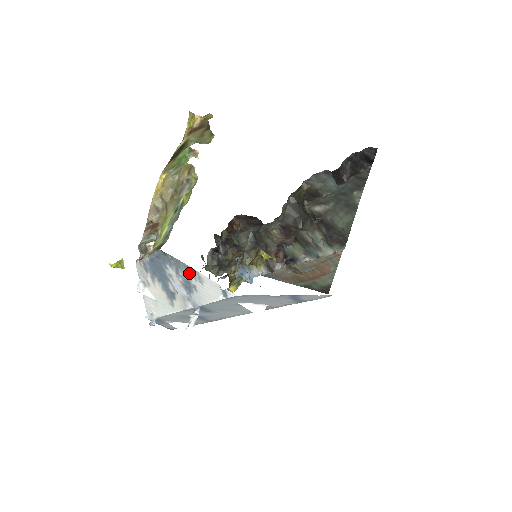
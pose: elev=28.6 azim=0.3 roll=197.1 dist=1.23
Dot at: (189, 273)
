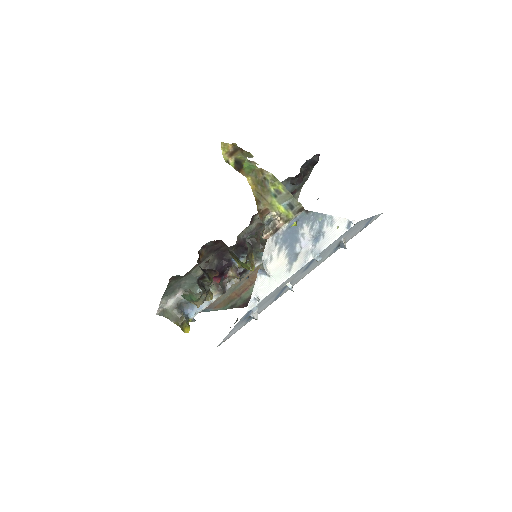
Dot at: (324, 222)
